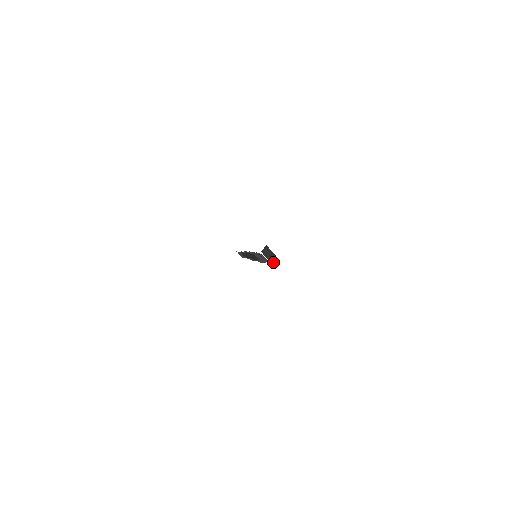
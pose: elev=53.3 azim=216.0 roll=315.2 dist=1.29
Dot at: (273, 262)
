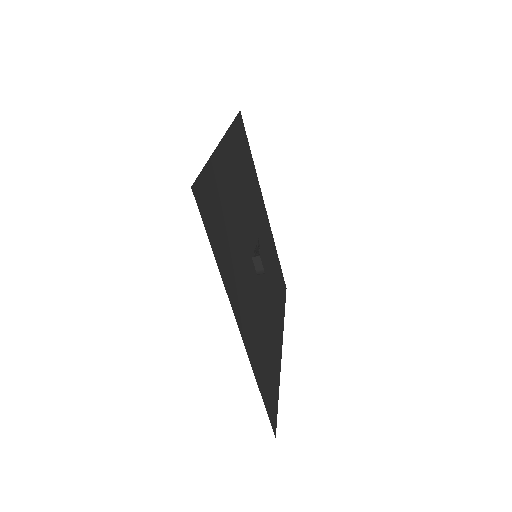
Dot at: (258, 272)
